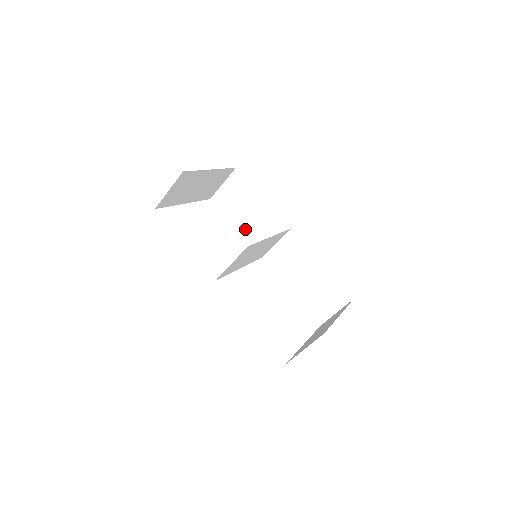
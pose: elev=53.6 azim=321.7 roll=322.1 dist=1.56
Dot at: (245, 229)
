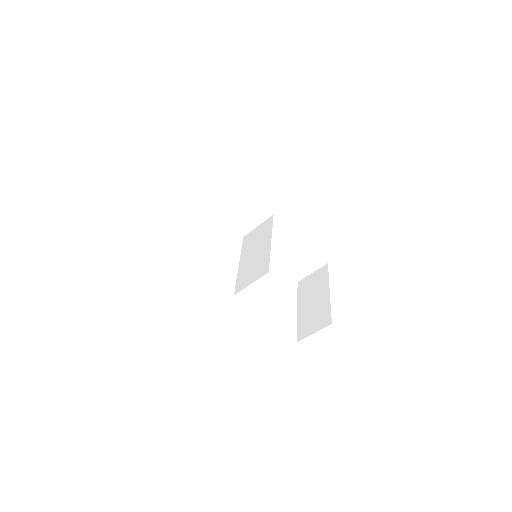
Dot at: (226, 214)
